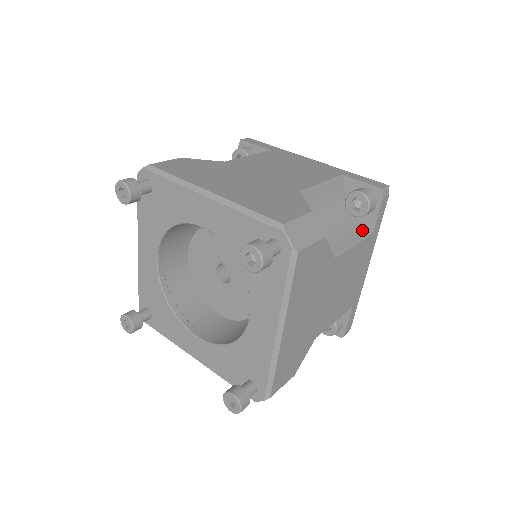
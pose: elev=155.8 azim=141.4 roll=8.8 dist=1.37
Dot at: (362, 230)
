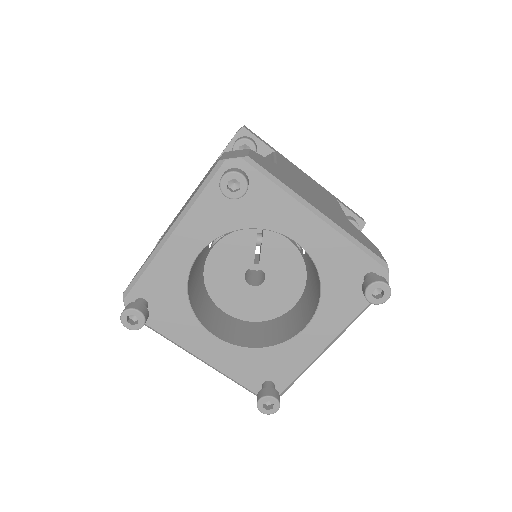
Dot at: occluded
